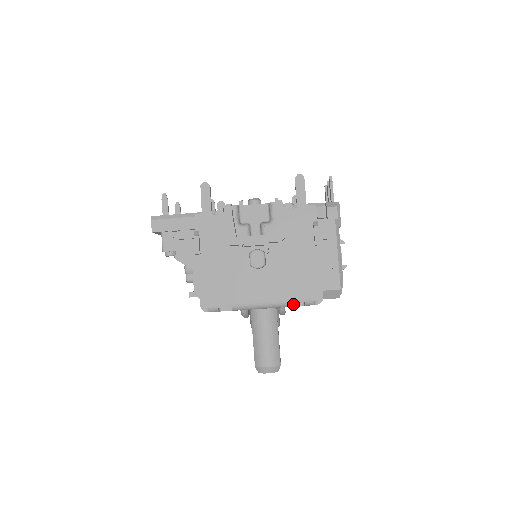
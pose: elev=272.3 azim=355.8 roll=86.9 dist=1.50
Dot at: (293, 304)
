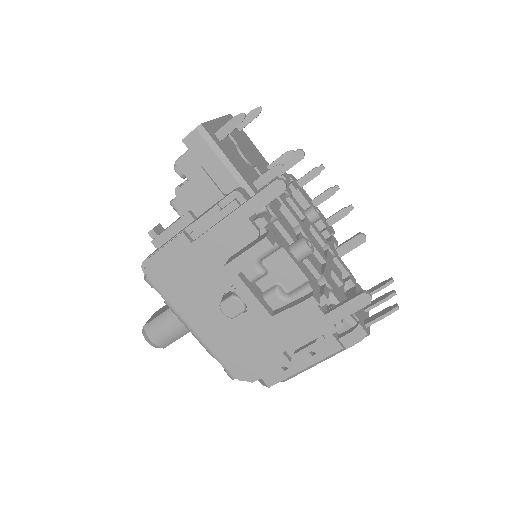
Dot at: occluded
